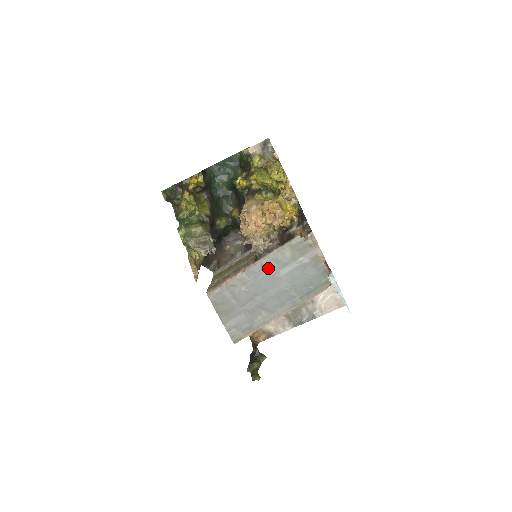
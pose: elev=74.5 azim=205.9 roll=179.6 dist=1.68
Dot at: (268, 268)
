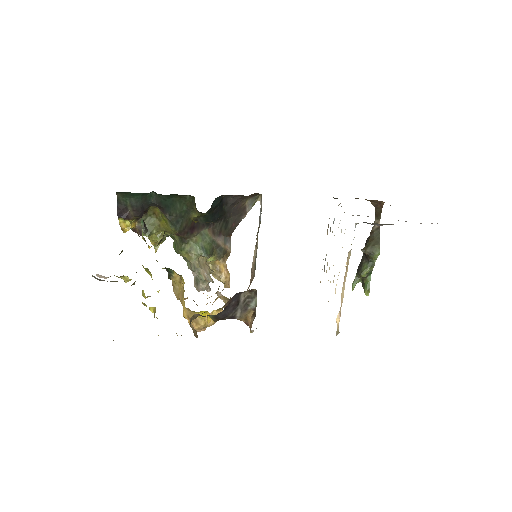
Dot at: occluded
